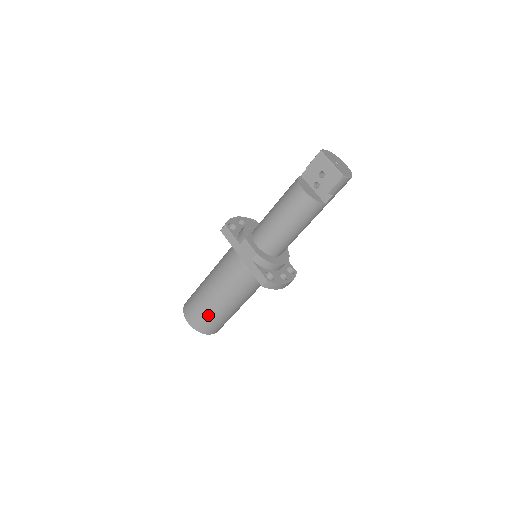
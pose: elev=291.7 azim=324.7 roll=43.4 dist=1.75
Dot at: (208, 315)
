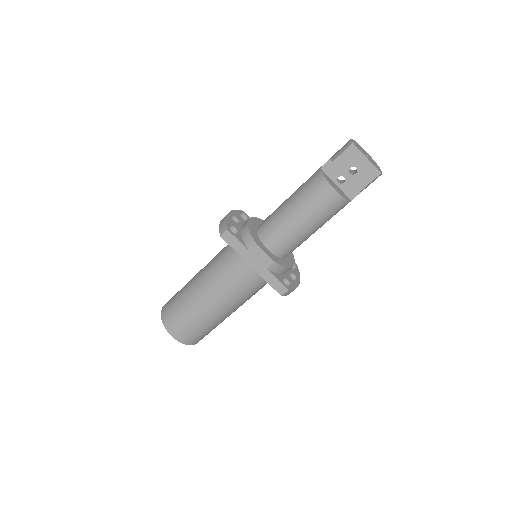
Dot at: (202, 327)
